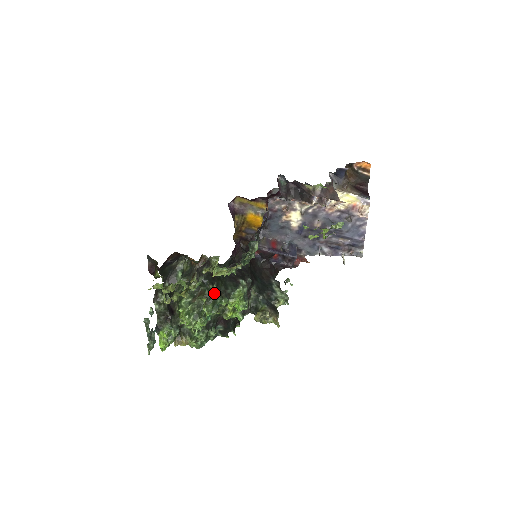
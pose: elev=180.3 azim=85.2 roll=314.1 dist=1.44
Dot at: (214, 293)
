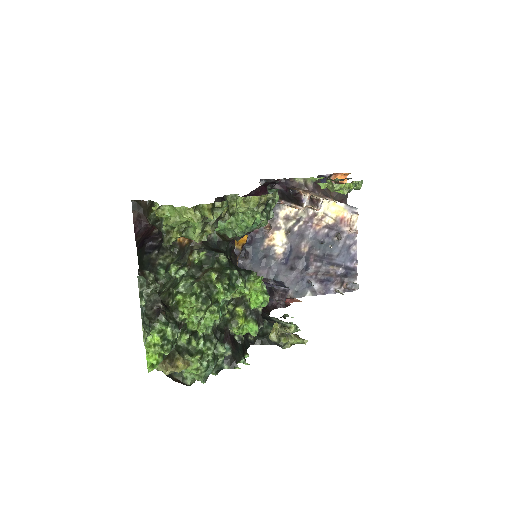
Dot at: (226, 267)
